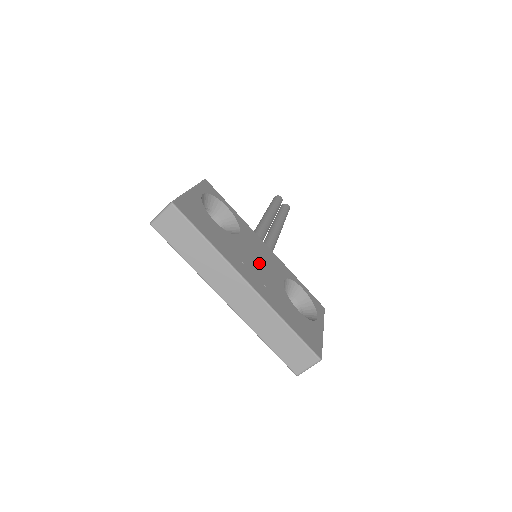
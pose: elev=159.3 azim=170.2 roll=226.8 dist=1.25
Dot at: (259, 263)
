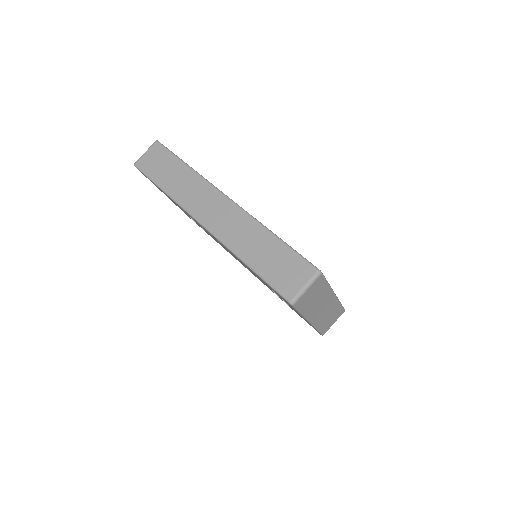
Dot at: occluded
